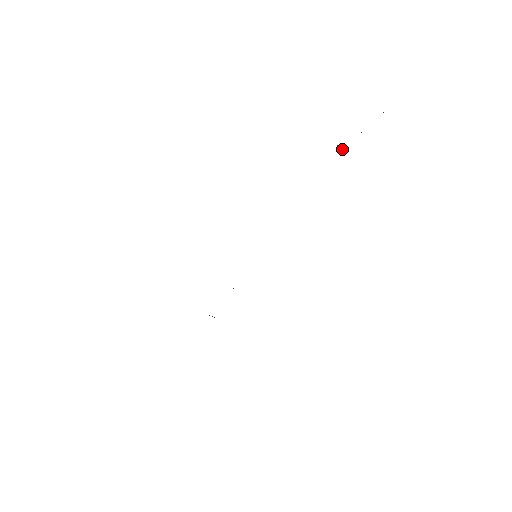
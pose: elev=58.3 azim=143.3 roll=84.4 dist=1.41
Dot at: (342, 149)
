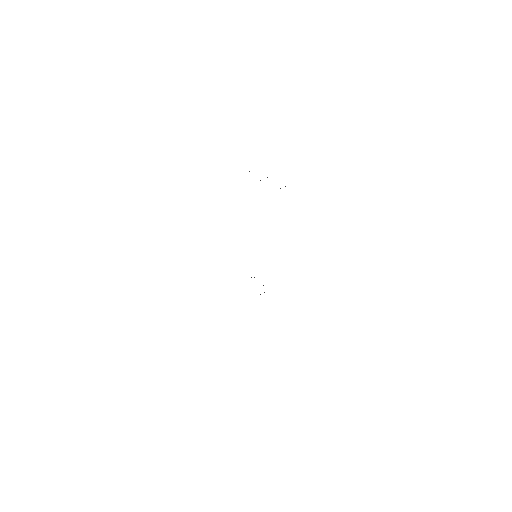
Dot at: occluded
